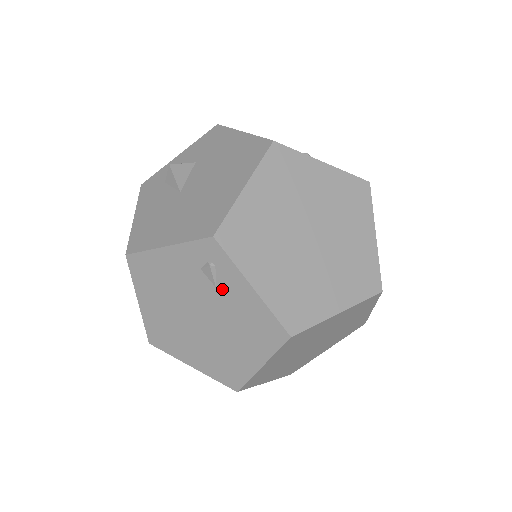
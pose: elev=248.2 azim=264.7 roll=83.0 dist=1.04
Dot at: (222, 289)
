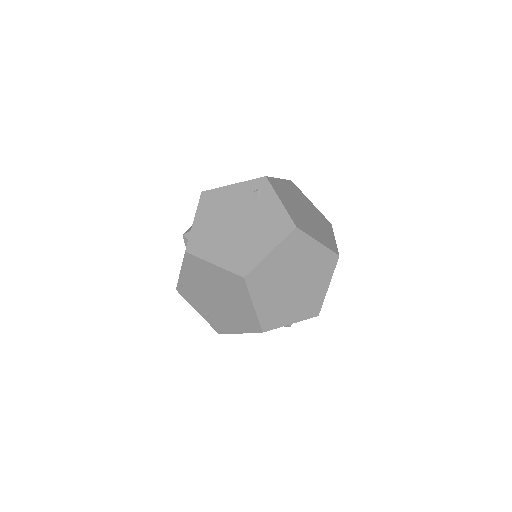
Dot at: (260, 204)
